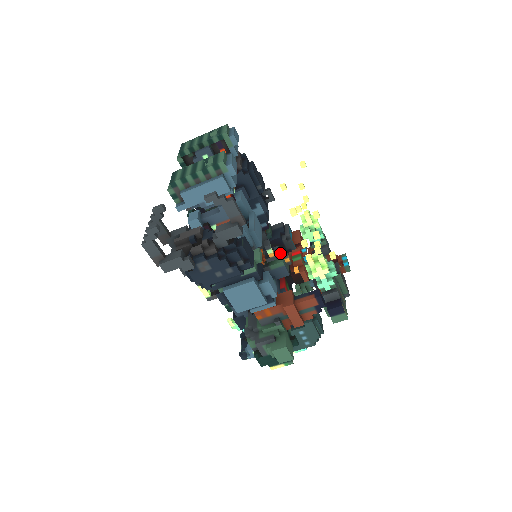
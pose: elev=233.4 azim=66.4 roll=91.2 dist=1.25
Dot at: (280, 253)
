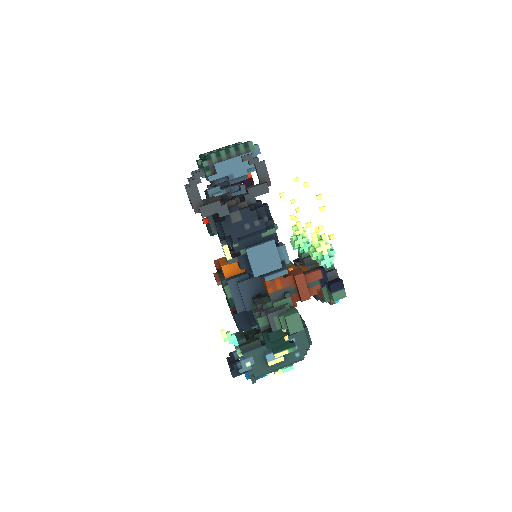
Dot at: occluded
